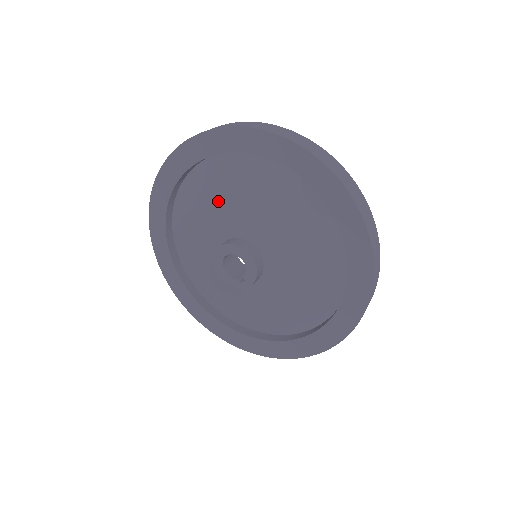
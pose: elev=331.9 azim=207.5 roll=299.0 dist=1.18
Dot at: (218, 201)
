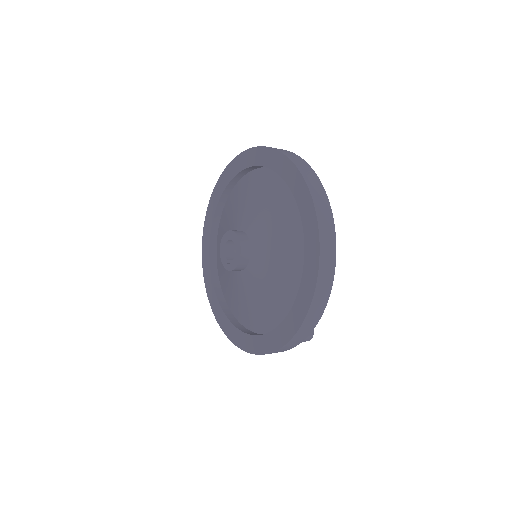
Dot at: (252, 200)
